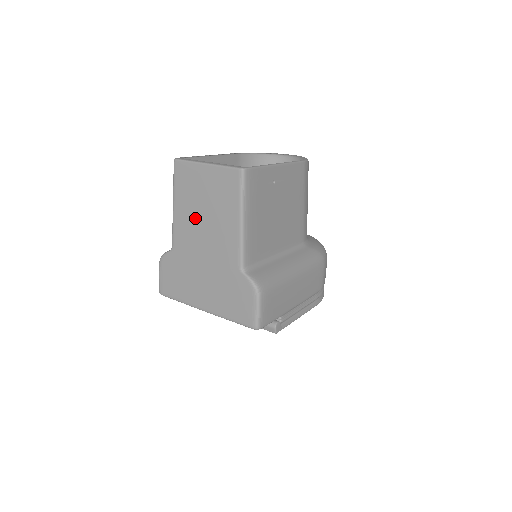
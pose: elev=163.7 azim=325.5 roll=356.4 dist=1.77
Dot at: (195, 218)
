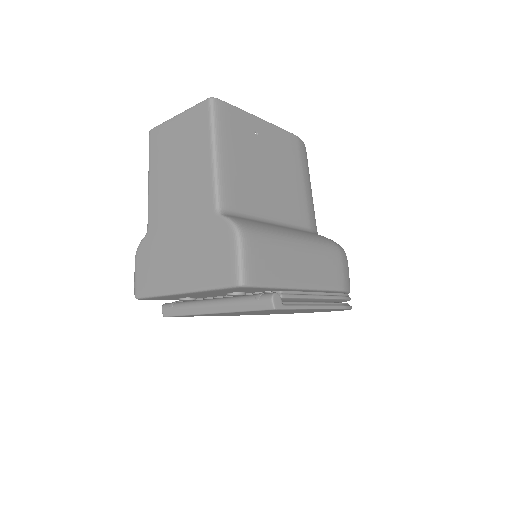
Dot at: (169, 180)
